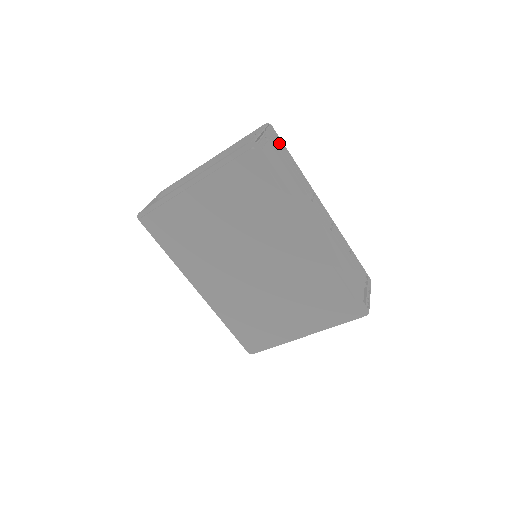
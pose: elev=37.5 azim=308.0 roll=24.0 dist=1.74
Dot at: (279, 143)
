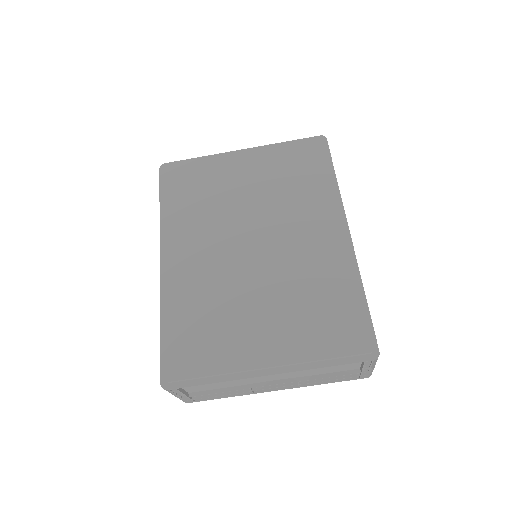
Dot at: occluded
